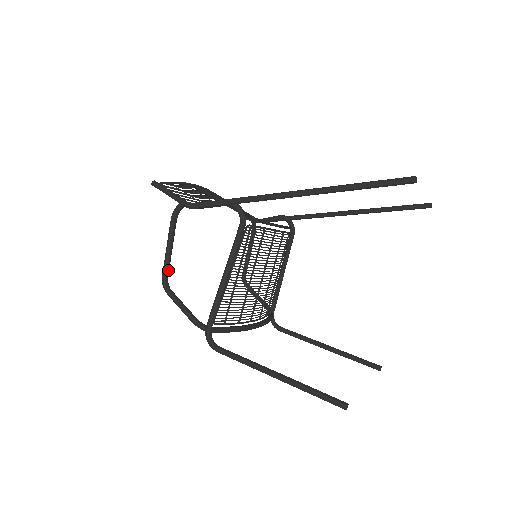
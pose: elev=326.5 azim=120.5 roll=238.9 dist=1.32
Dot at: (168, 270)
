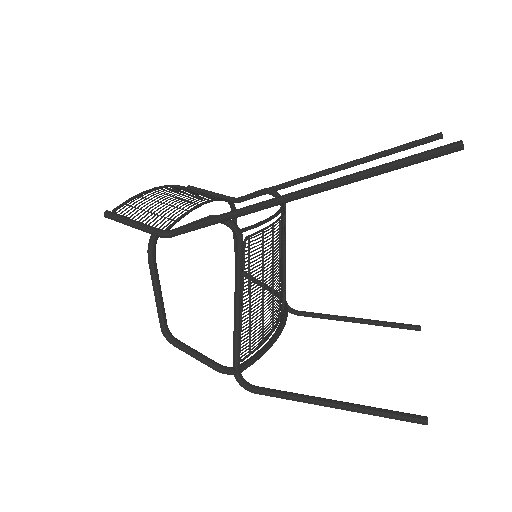
Dot at: (165, 319)
